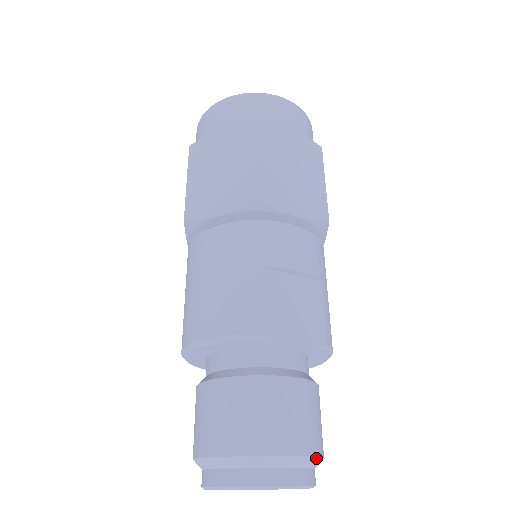
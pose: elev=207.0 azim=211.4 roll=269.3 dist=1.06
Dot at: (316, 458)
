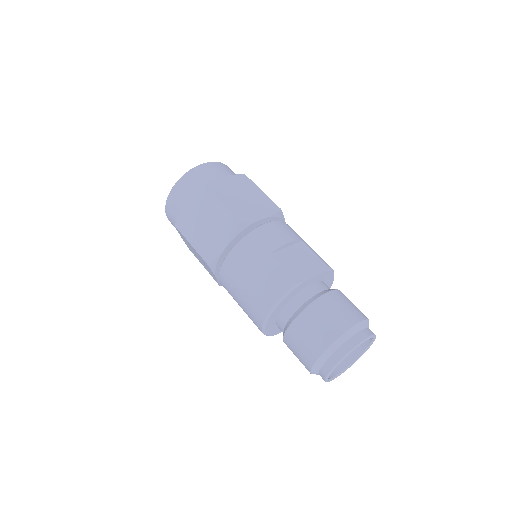
Dot at: (366, 321)
